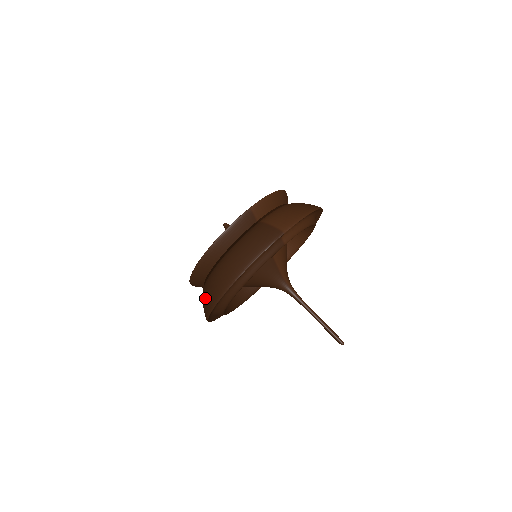
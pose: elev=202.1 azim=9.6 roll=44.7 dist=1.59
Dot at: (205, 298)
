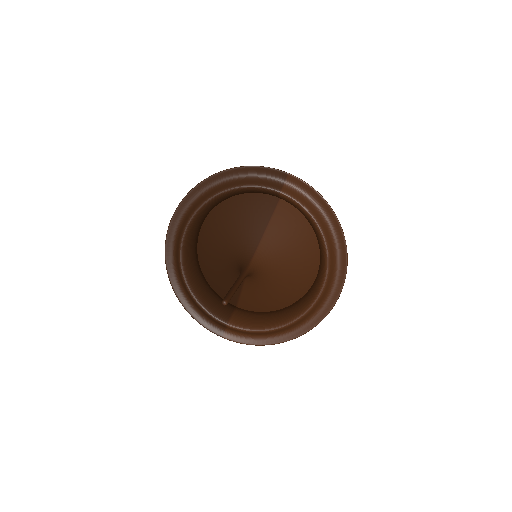
Dot at: occluded
